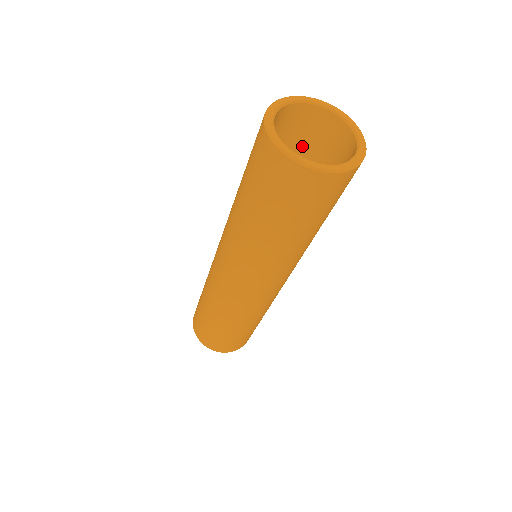
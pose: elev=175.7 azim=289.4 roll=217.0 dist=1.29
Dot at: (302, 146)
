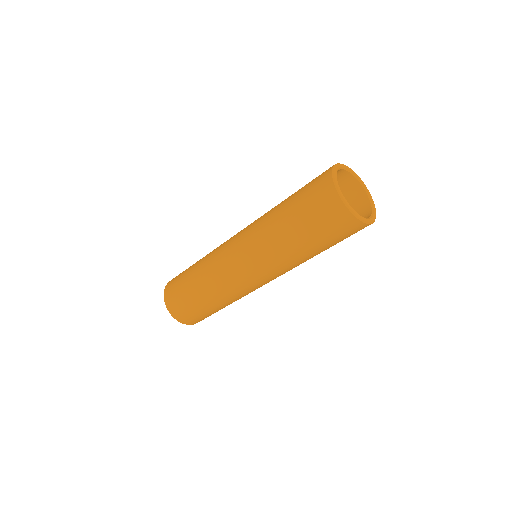
Dot at: occluded
